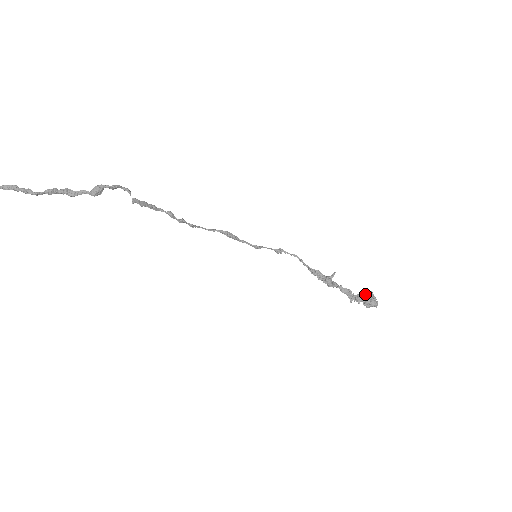
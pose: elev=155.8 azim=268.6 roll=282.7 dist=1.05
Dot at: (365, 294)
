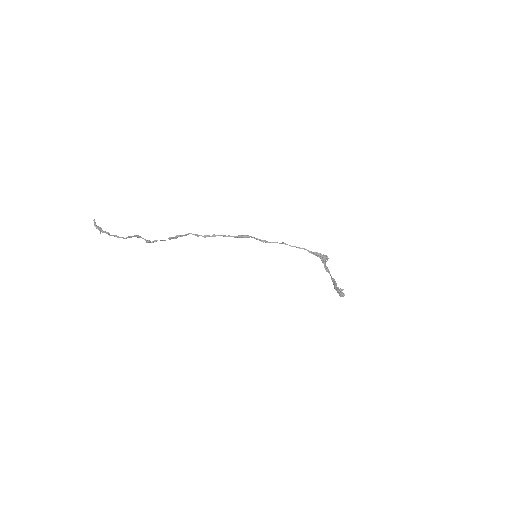
Dot at: (335, 289)
